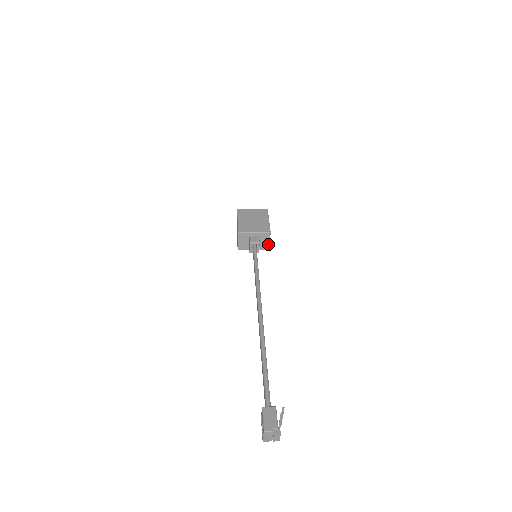
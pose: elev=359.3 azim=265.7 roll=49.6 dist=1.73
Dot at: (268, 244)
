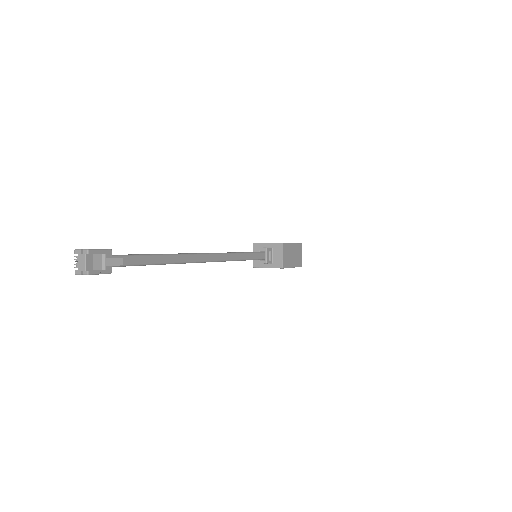
Dot at: (282, 260)
